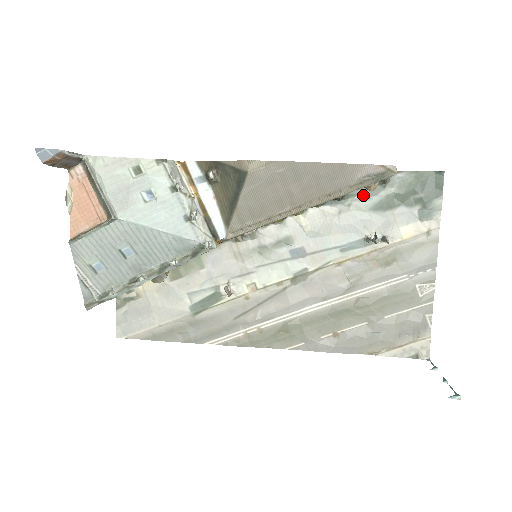
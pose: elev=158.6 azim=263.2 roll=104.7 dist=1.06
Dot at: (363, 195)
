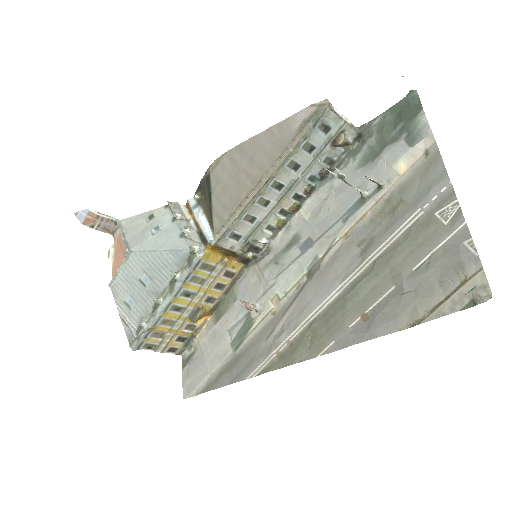
Dot at: (348, 160)
